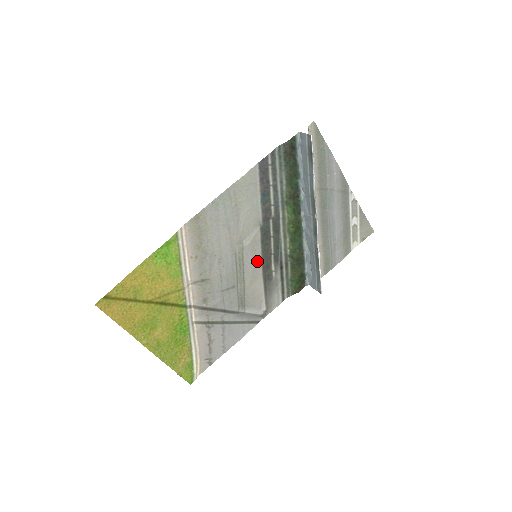
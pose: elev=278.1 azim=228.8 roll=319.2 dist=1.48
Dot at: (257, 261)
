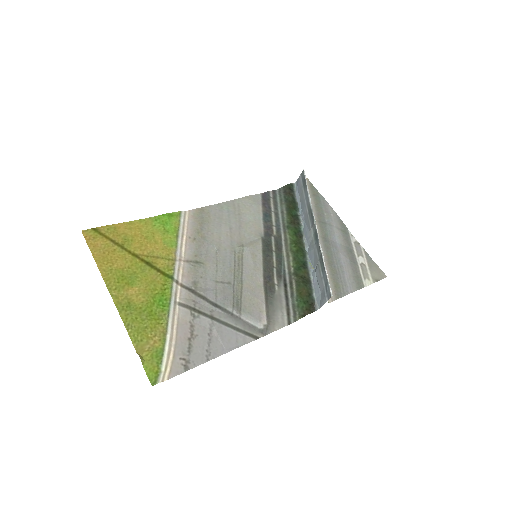
Dot at: (257, 267)
